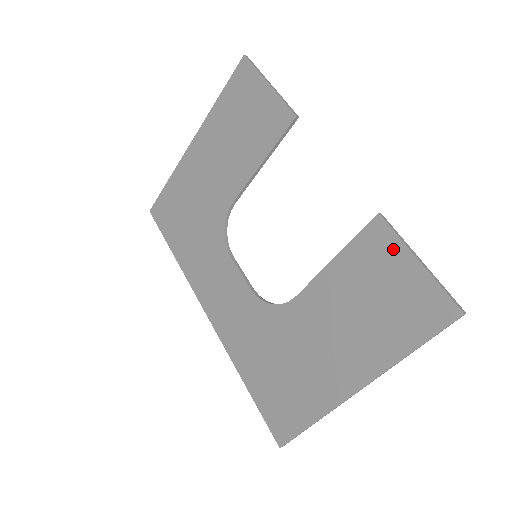
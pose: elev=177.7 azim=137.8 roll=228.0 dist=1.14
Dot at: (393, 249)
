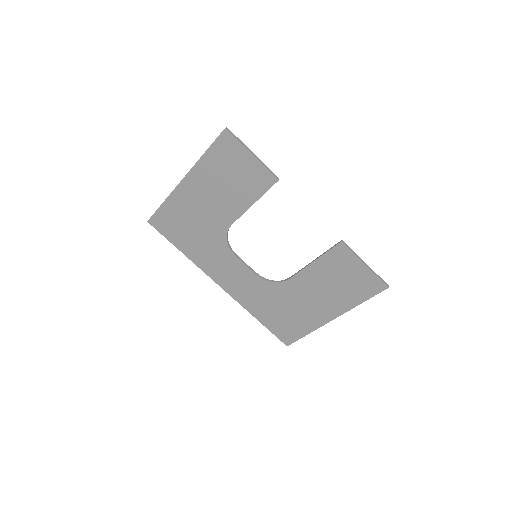
Dot at: (351, 259)
